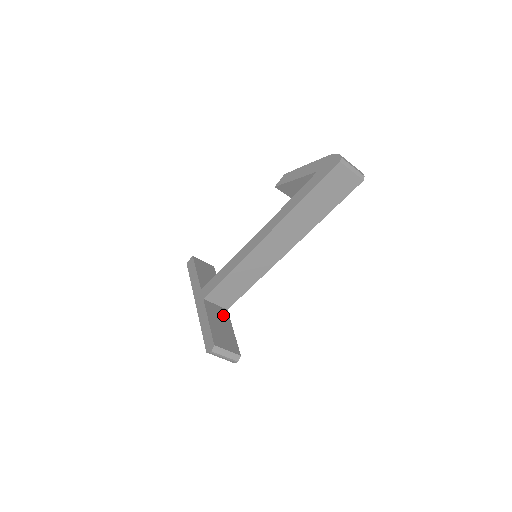
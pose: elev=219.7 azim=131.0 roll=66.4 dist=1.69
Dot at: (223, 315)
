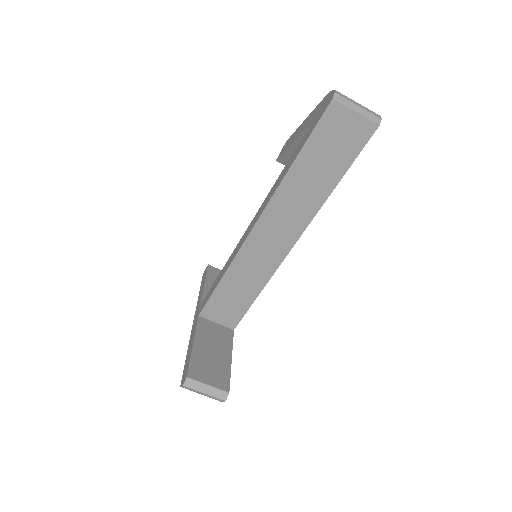
Dot at: (223, 337)
